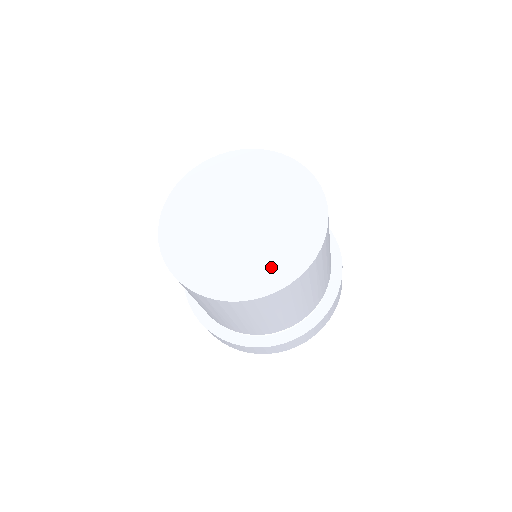
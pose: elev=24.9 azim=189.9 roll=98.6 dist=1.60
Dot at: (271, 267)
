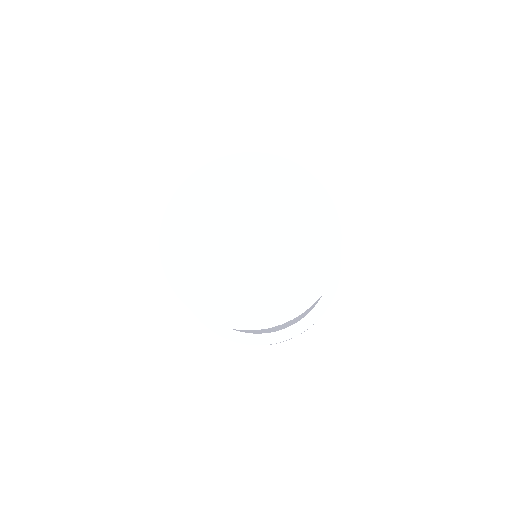
Dot at: (304, 274)
